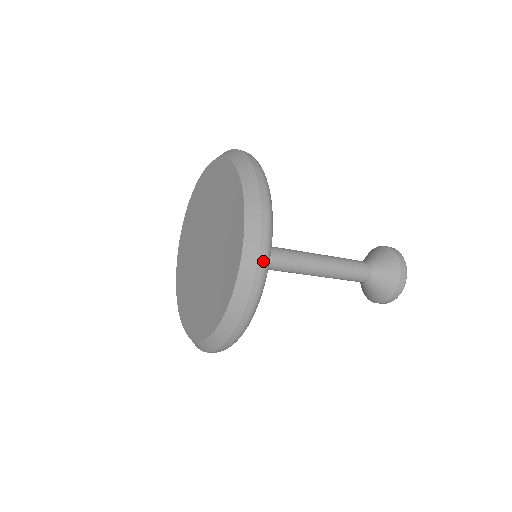
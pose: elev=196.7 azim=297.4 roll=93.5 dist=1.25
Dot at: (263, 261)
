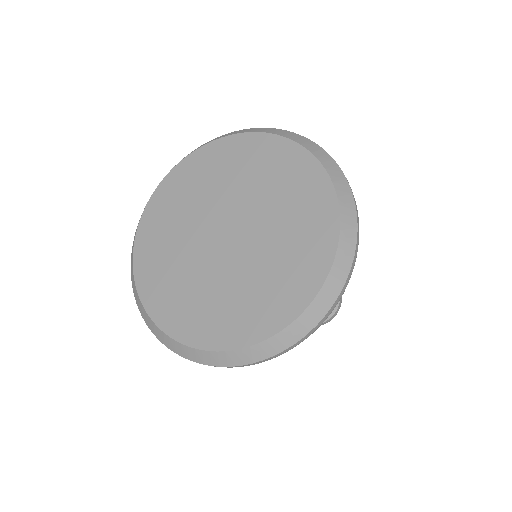
Dot at: occluded
